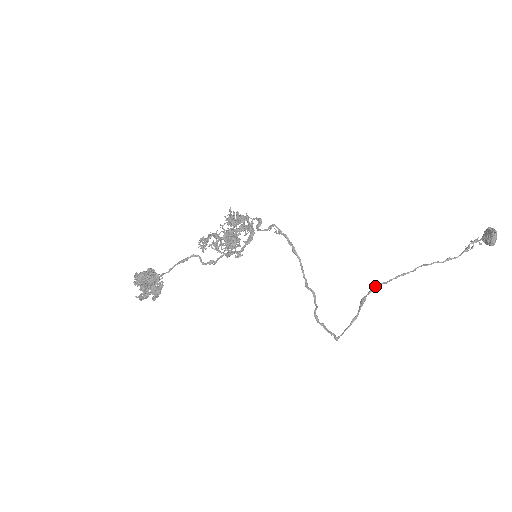
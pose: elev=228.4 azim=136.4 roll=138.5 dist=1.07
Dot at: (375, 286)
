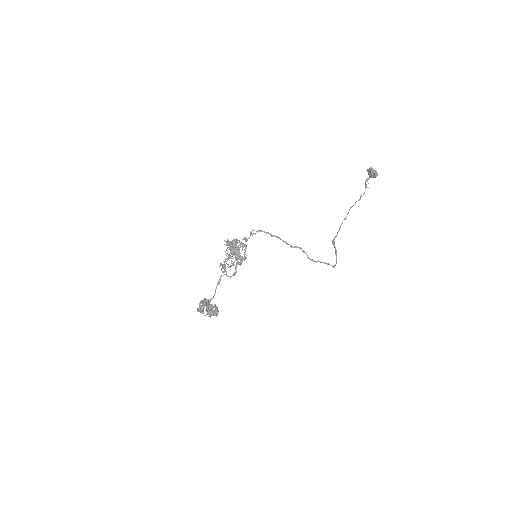
Dot at: (336, 236)
